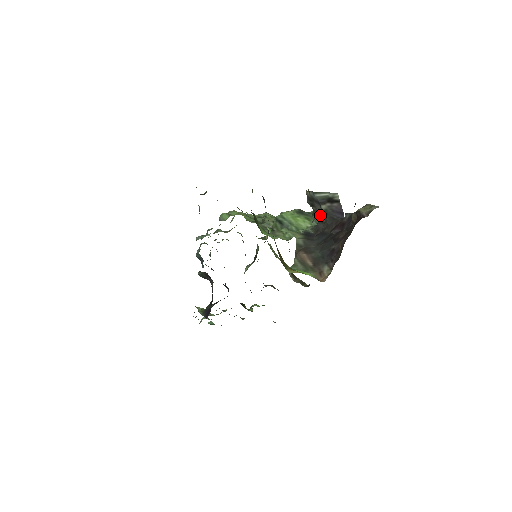
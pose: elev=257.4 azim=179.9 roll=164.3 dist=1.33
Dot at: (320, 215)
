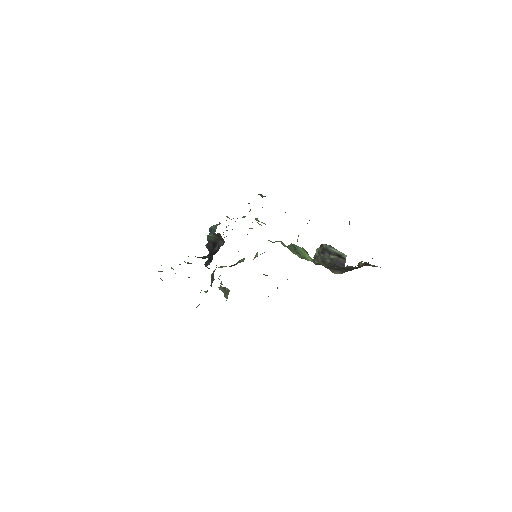
Dot at: (326, 259)
